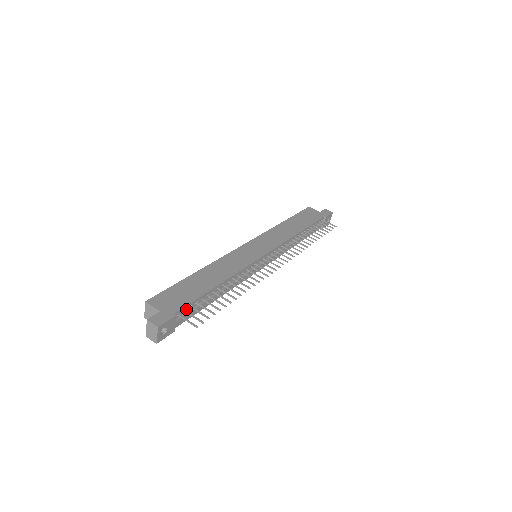
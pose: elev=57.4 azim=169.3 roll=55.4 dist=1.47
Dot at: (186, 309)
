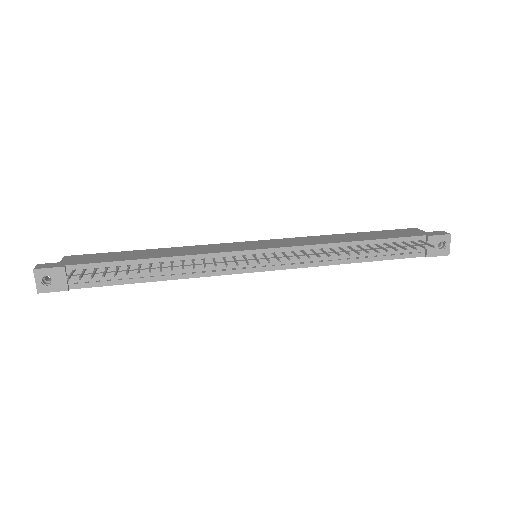
Dot at: (89, 269)
